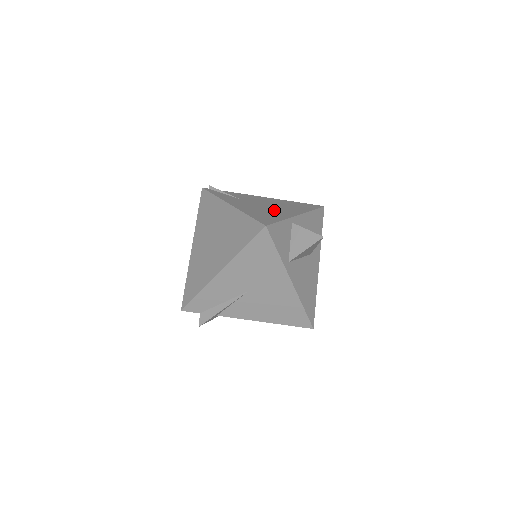
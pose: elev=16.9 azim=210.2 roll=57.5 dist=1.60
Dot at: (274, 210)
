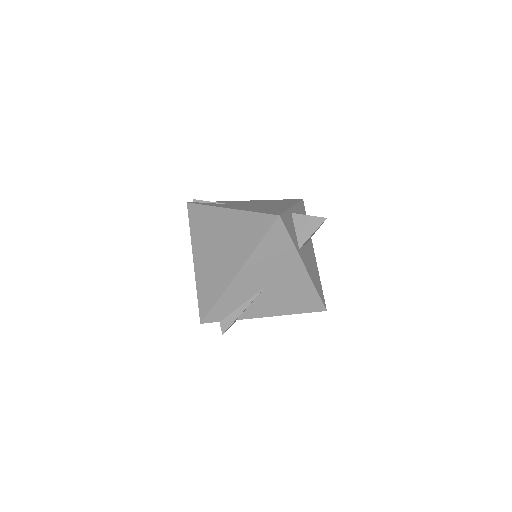
Dot at: (269, 206)
